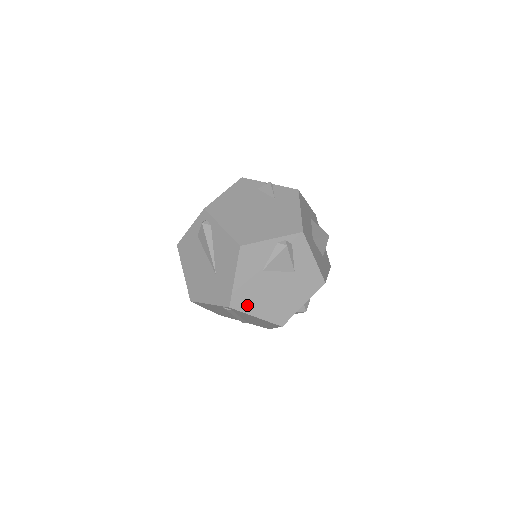
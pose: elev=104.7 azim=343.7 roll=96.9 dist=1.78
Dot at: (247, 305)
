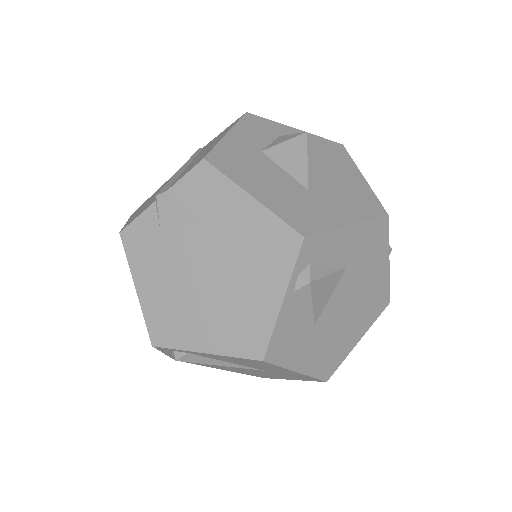
Dot at: (339, 354)
